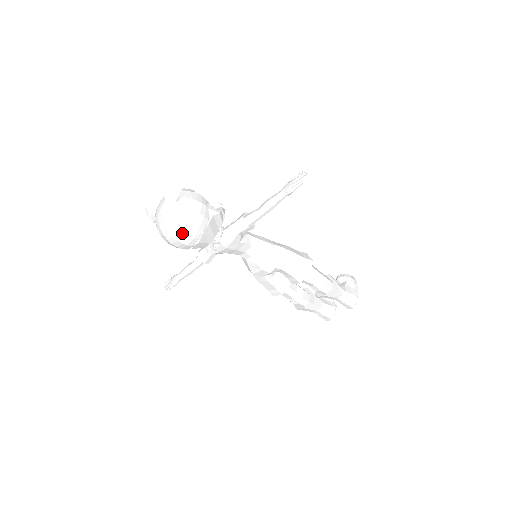
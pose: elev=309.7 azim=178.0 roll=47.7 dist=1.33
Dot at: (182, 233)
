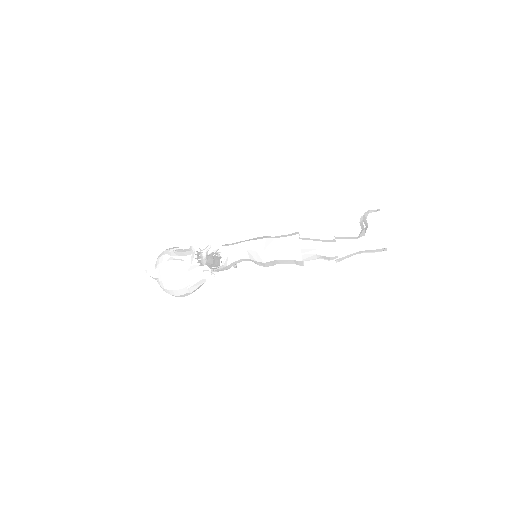
Dot at: (175, 296)
